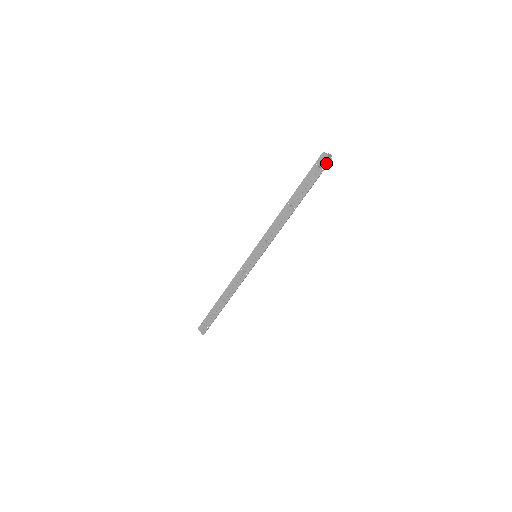
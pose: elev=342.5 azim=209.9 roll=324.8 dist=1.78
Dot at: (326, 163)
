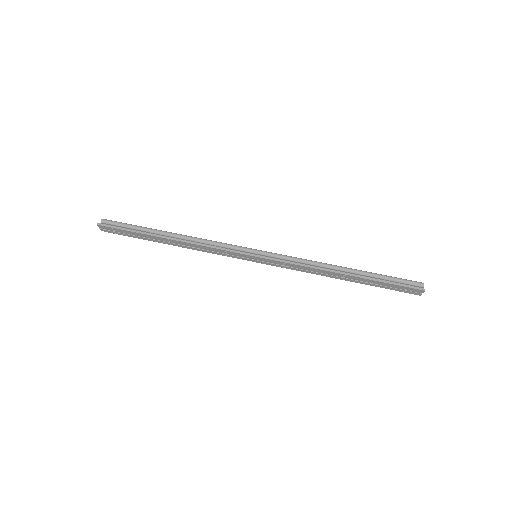
Dot at: (413, 293)
